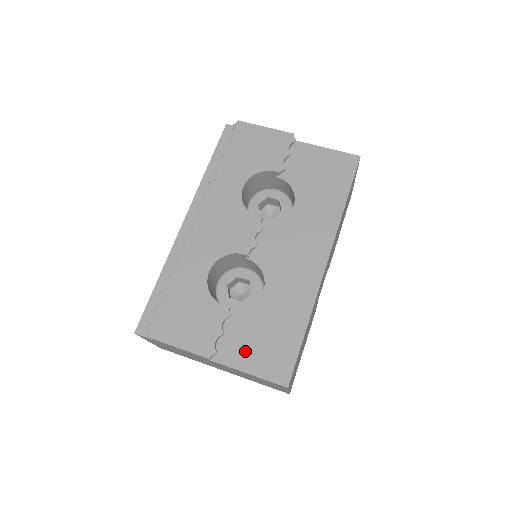
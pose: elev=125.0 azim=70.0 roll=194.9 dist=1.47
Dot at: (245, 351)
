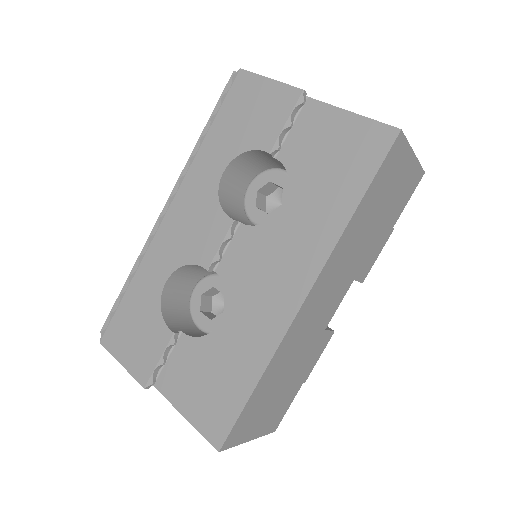
Dot at: (187, 389)
